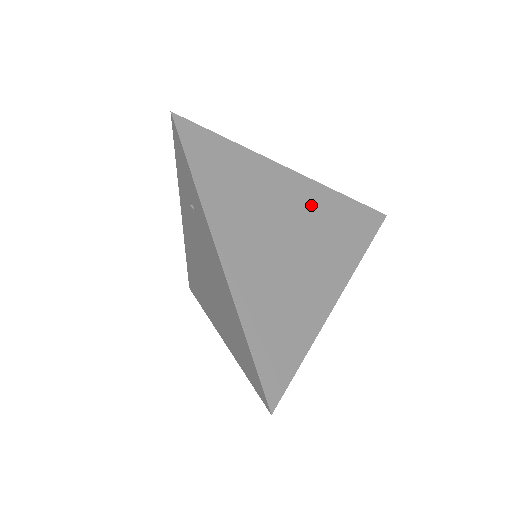
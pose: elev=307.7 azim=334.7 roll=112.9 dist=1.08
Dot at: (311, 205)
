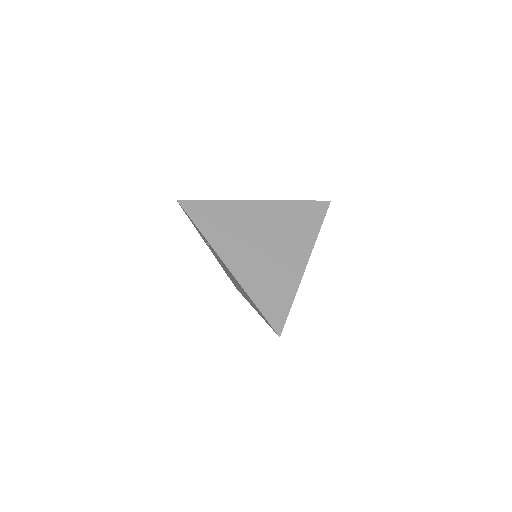
Dot at: (274, 216)
